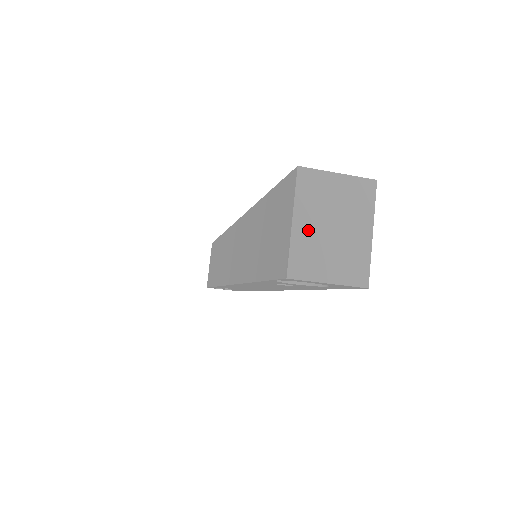
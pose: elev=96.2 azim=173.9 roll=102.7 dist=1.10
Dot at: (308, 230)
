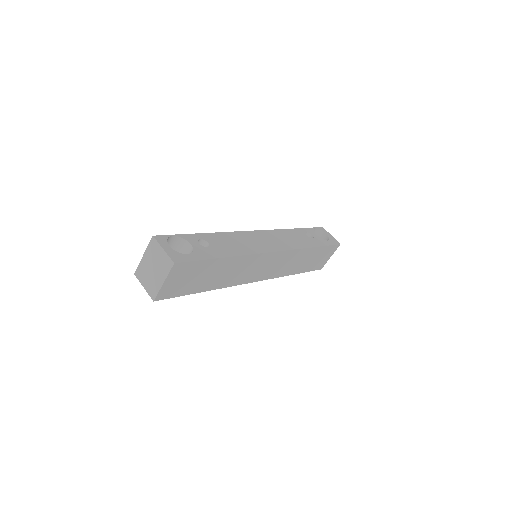
Dot at: (146, 263)
